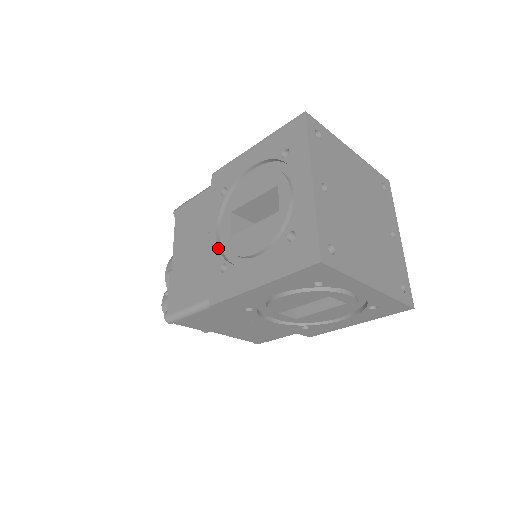
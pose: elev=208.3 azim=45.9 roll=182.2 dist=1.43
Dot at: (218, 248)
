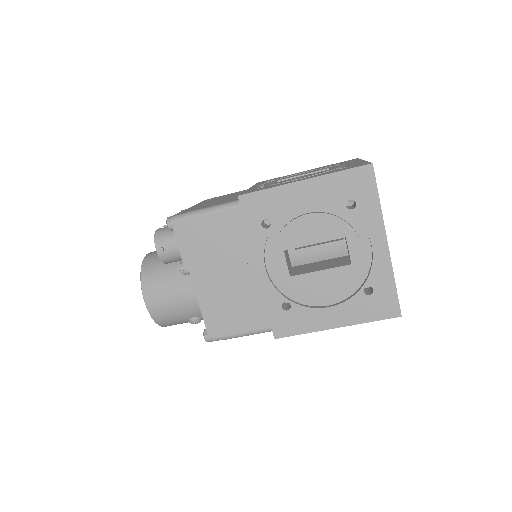
Dot at: occluded
